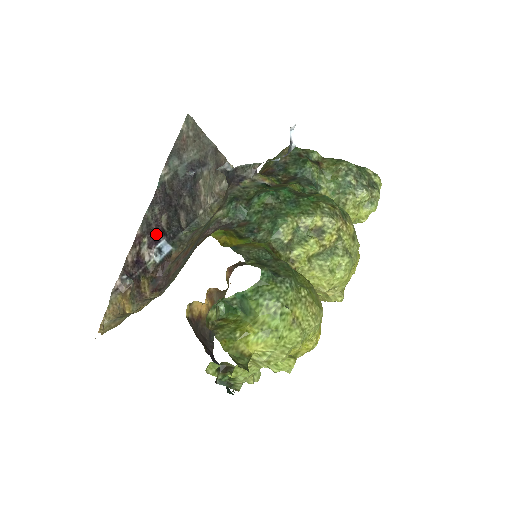
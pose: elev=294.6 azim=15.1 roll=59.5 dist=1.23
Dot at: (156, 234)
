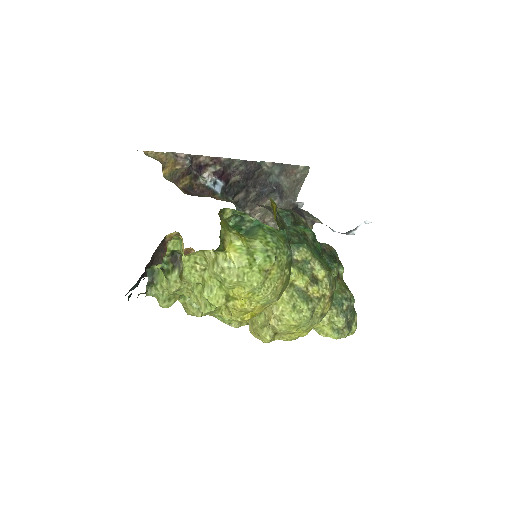
Dot at: (225, 175)
